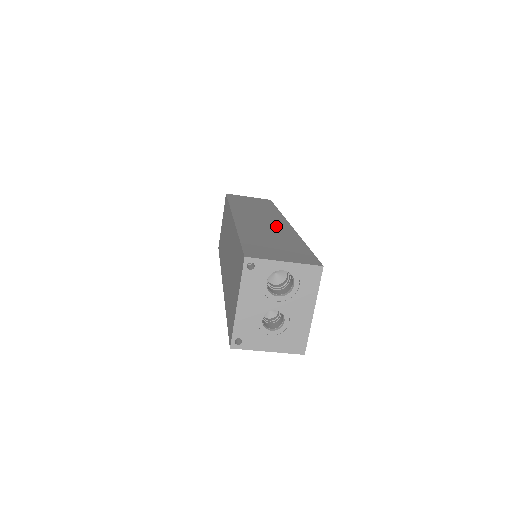
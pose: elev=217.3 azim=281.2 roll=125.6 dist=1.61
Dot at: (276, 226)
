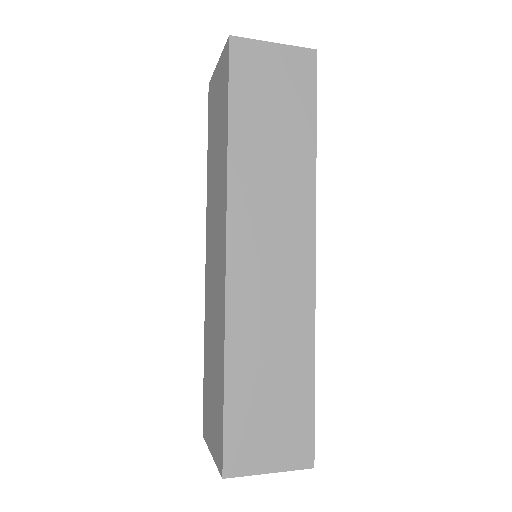
Dot at: (290, 288)
